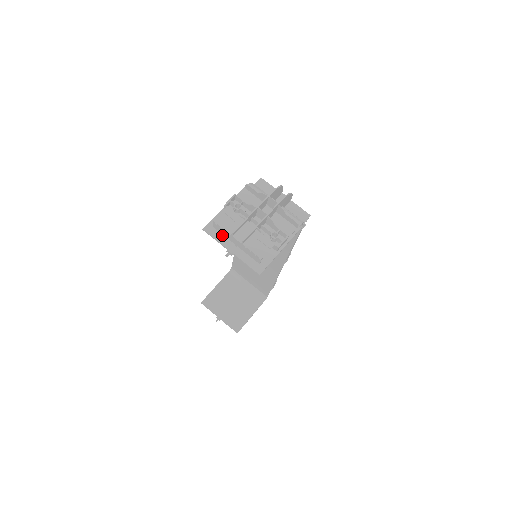
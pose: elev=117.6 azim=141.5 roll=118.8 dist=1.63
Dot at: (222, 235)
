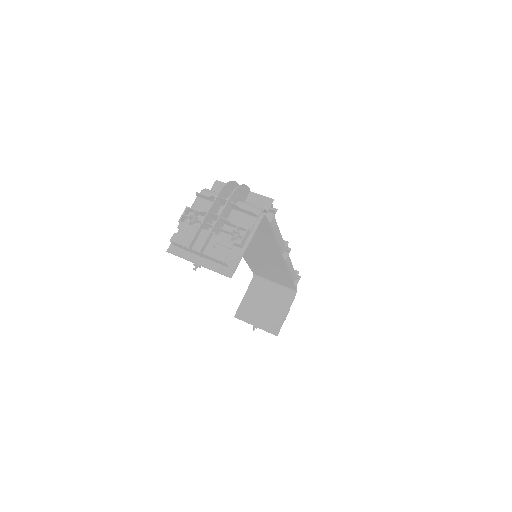
Dot at: (186, 251)
